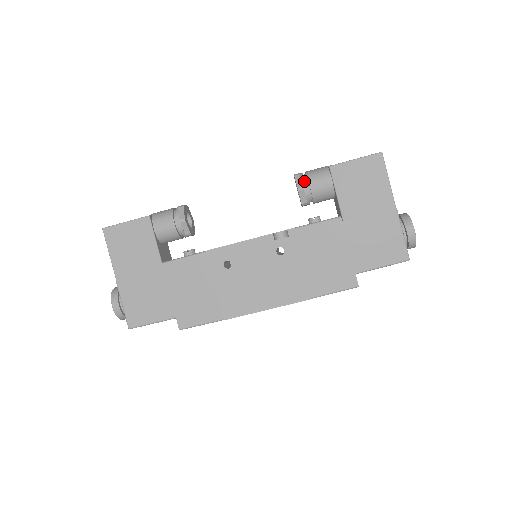
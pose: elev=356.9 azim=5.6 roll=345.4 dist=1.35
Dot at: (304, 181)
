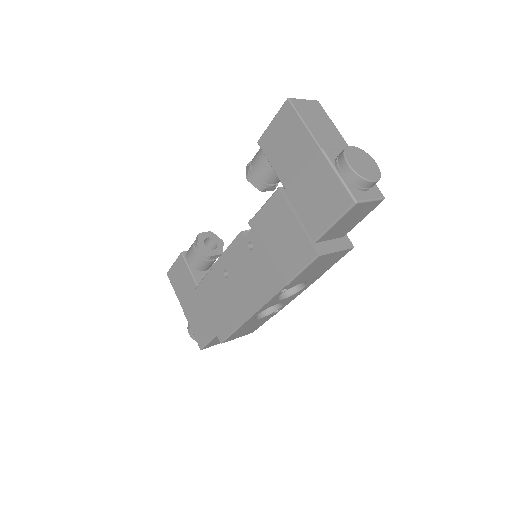
Dot at: (249, 168)
